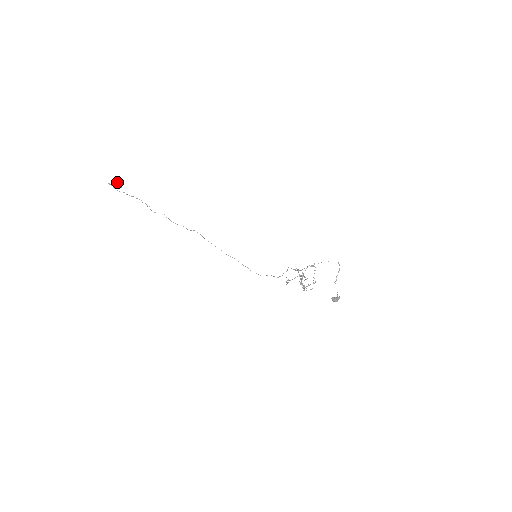
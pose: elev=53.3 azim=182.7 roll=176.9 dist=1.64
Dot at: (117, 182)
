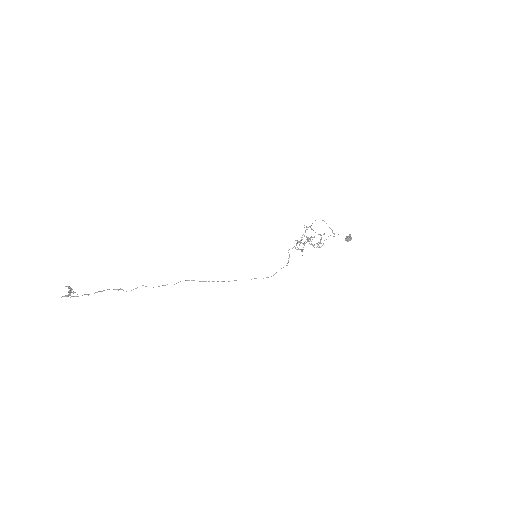
Dot at: (69, 292)
